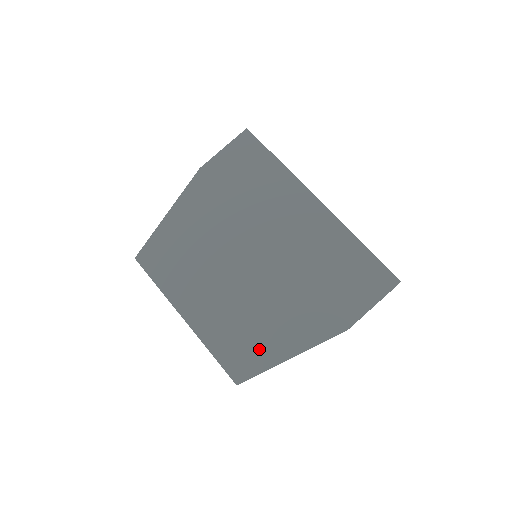
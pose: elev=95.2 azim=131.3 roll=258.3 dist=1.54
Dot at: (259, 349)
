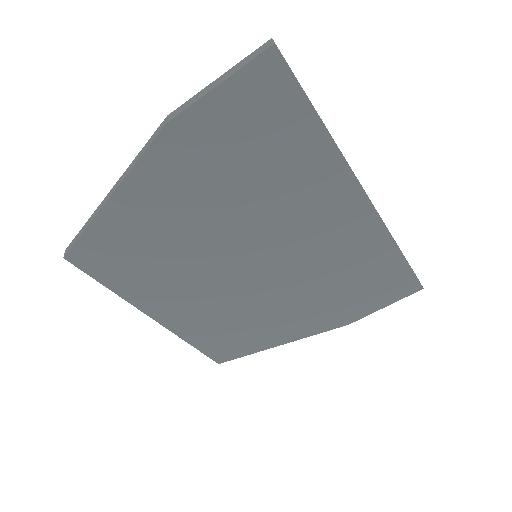
Dot at: (247, 341)
